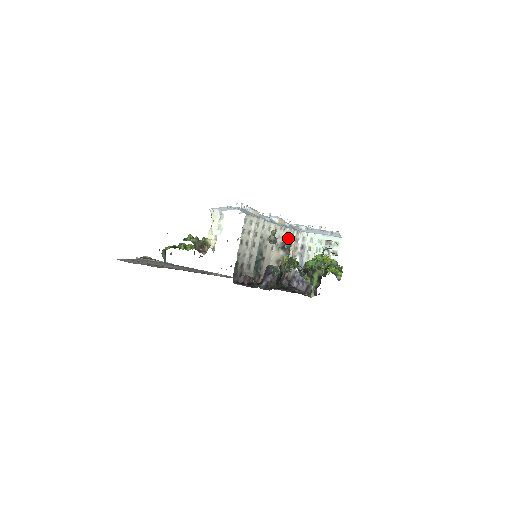
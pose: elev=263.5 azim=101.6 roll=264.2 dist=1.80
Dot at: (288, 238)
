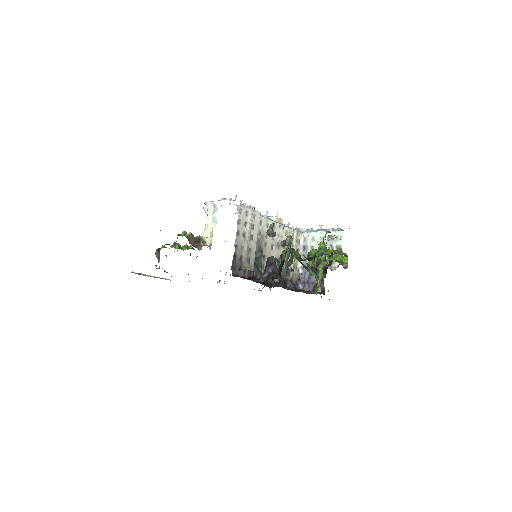
Dot at: occluded
